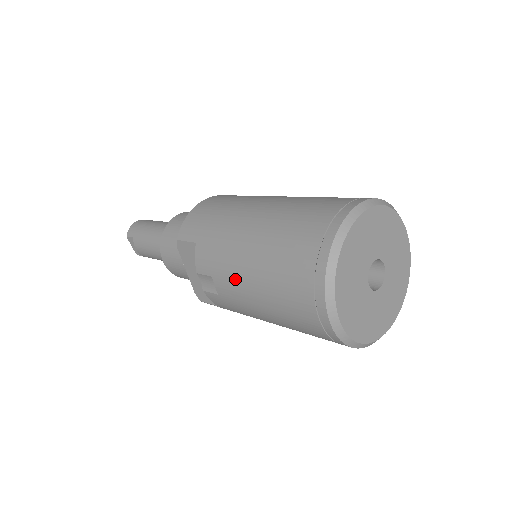
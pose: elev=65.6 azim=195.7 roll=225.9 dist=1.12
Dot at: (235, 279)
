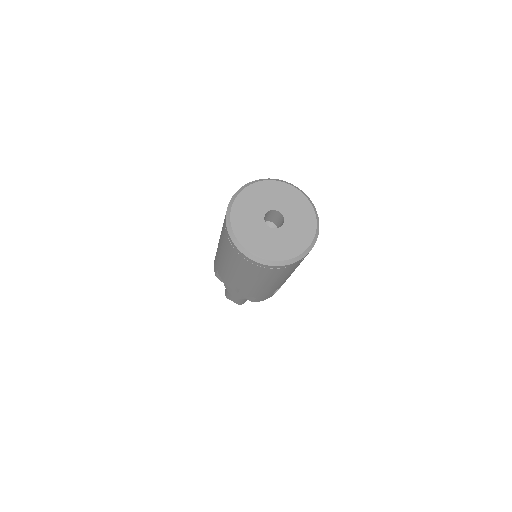
Dot at: (230, 274)
